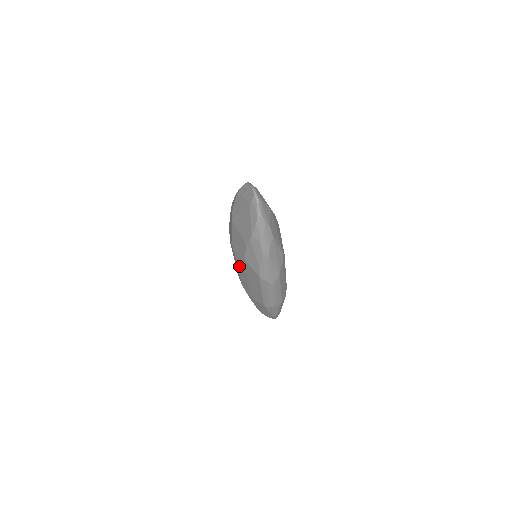
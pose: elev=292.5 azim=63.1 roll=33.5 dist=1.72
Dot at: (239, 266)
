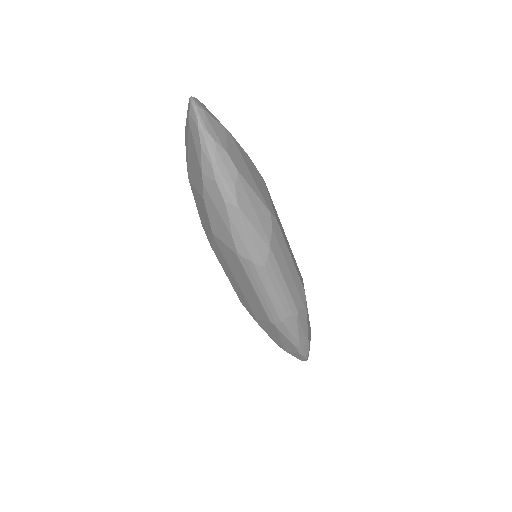
Dot at: (219, 259)
